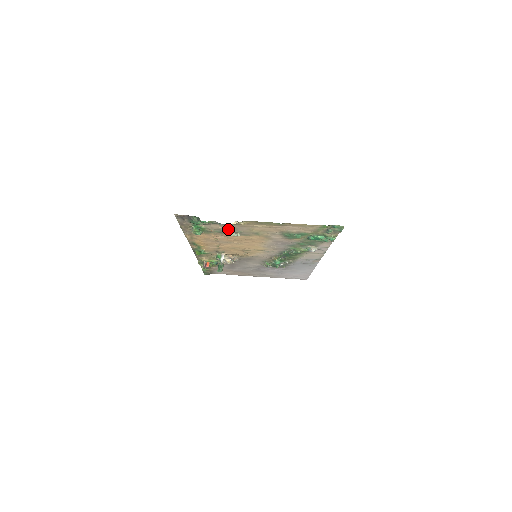
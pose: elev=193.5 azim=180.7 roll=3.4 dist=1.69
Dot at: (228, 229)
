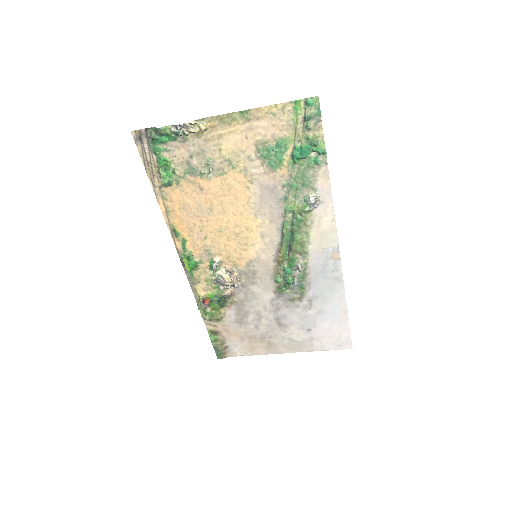
Dot at: (195, 156)
